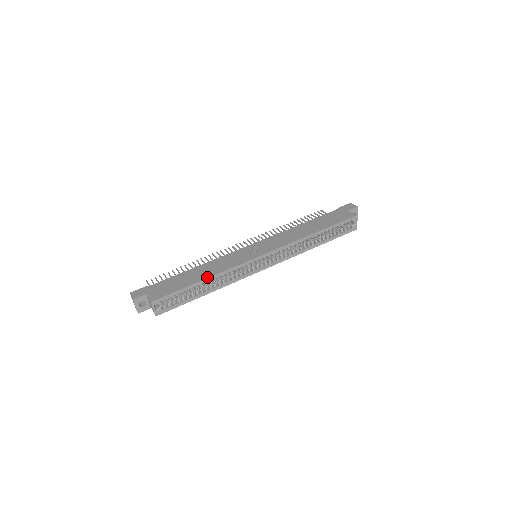
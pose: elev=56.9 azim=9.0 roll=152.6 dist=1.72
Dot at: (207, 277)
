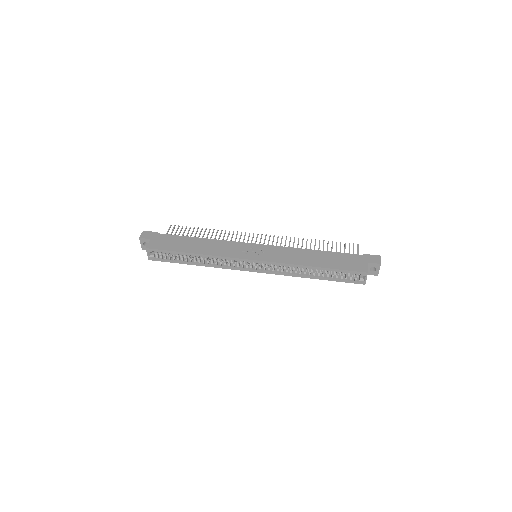
Dot at: (198, 253)
